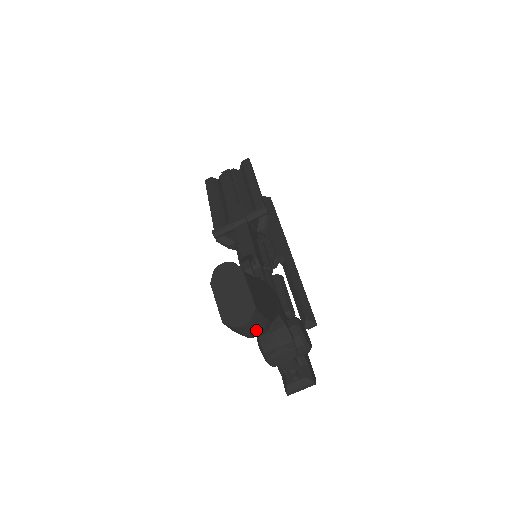
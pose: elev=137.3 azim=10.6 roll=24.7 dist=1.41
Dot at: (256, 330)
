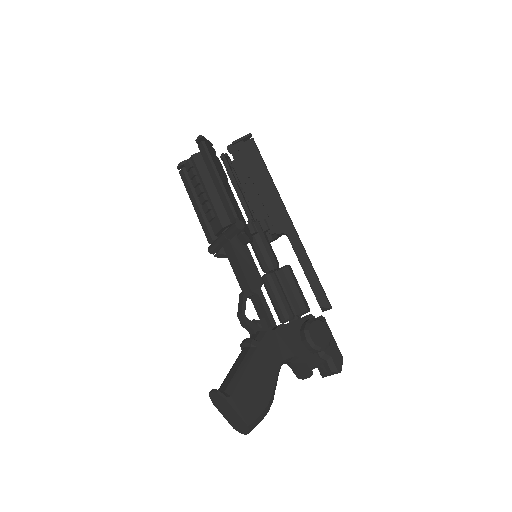
Dot at: occluded
